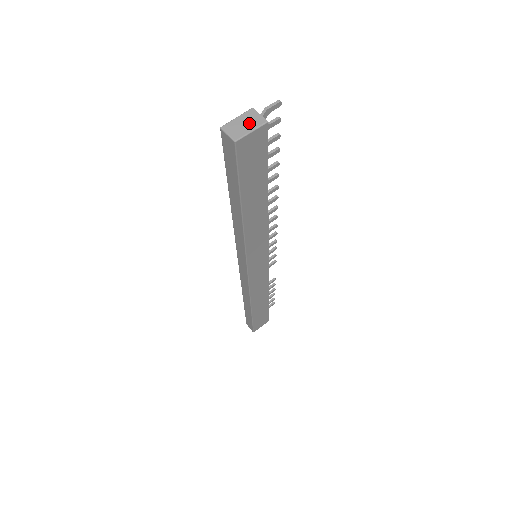
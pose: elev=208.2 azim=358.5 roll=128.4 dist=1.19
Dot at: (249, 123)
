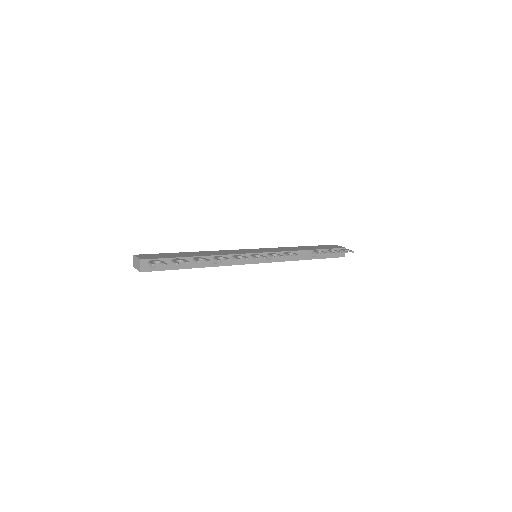
Dot at: (137, 265)
